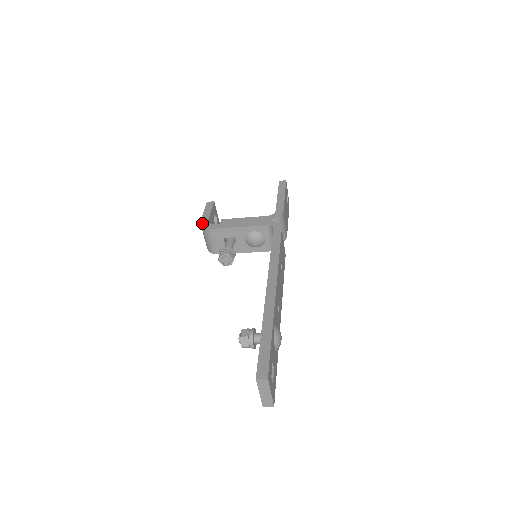
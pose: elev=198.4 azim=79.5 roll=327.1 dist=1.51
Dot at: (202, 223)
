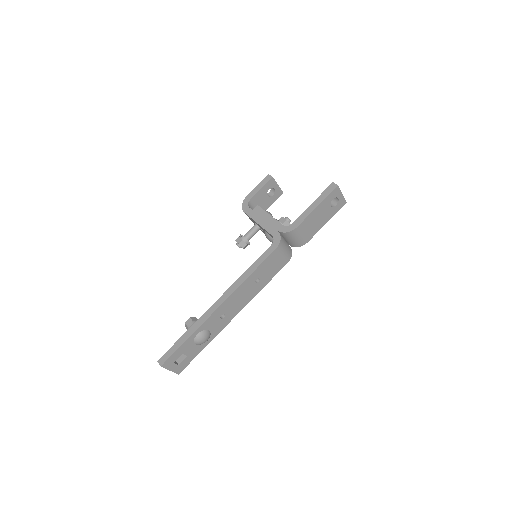
Dot at: (245, 200)
